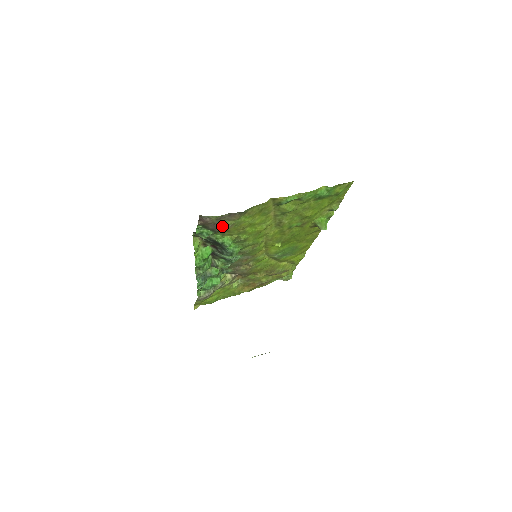
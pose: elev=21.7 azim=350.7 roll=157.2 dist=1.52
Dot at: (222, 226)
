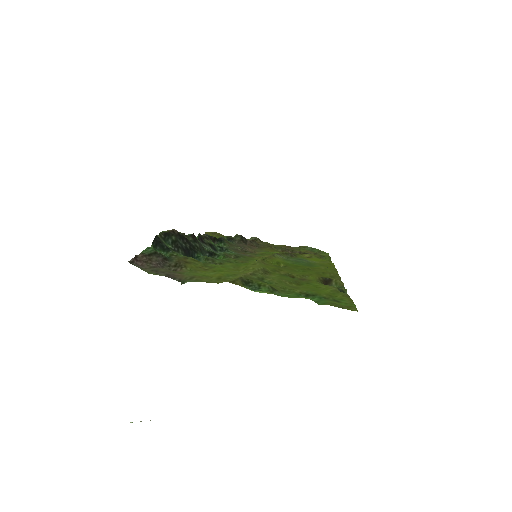
Dot at: (167, 269)
